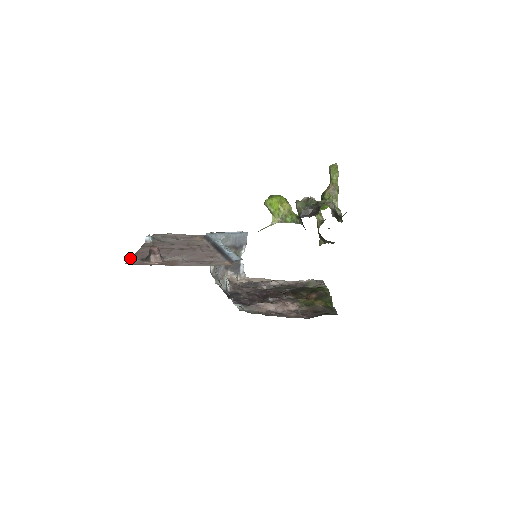
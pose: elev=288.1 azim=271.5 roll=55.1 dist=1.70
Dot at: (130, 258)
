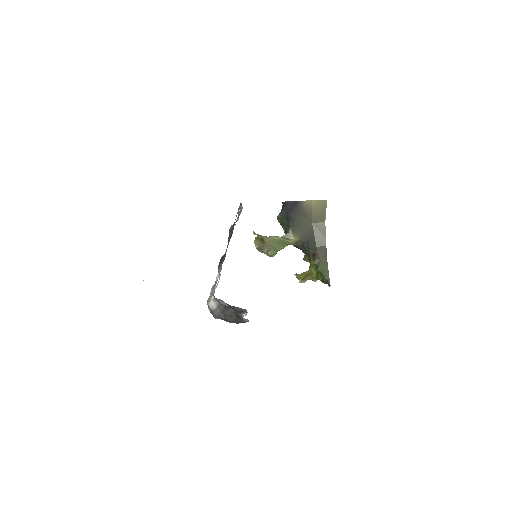
Dot at: occluded
